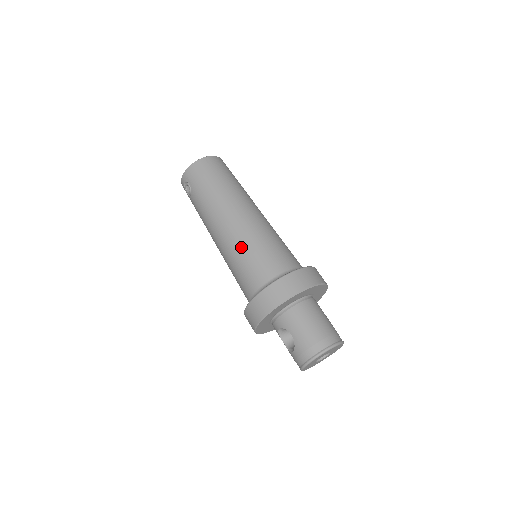
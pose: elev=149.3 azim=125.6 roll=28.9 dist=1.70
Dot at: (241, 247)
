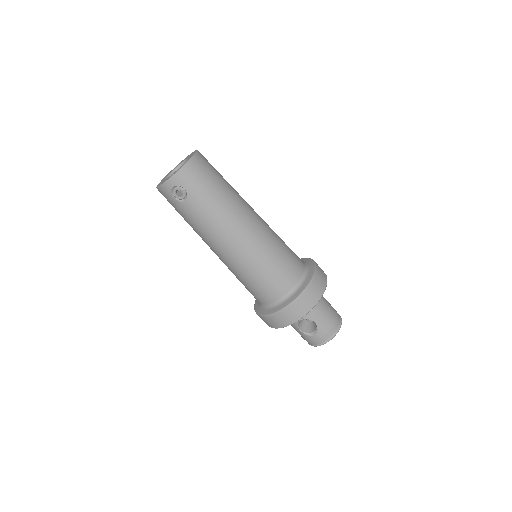
Dot at: (265, 255)
